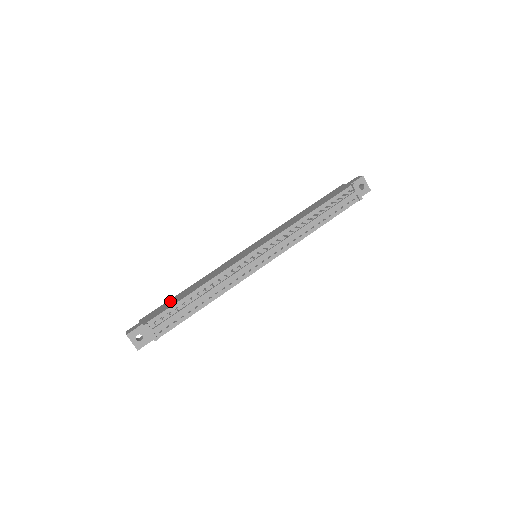
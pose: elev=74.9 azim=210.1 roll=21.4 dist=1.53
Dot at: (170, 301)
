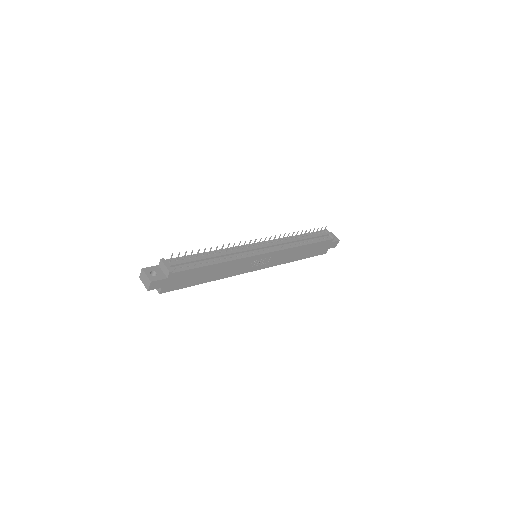
Dot at: occluded
